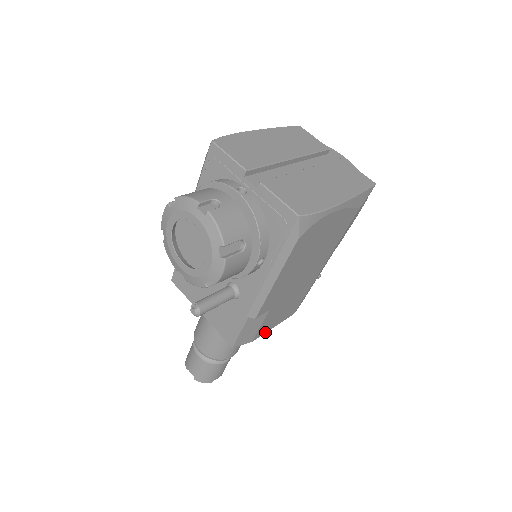
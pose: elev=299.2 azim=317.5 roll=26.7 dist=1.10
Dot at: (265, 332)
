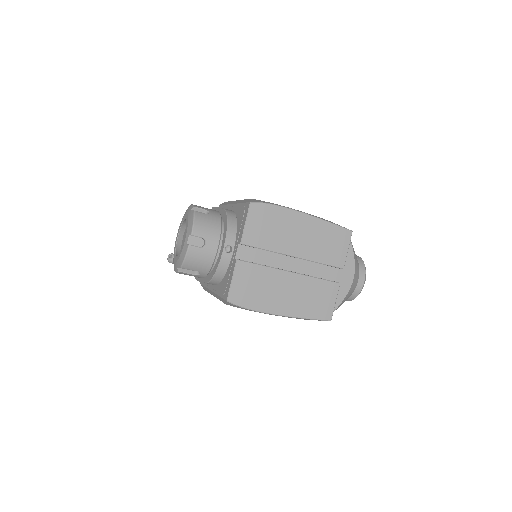
Dot at: occluded
